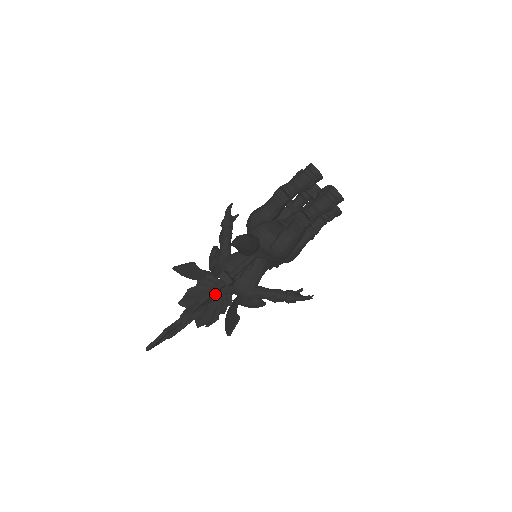
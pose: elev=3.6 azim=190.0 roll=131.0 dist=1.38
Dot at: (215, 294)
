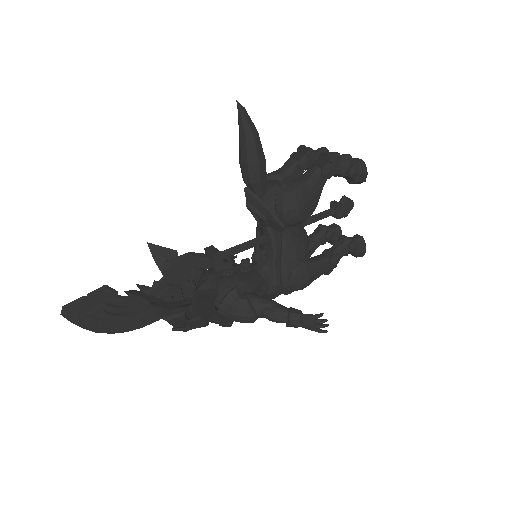
Dot at: (191, 279)
